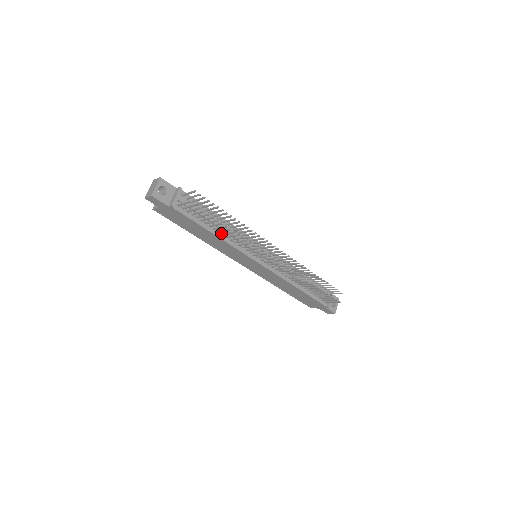
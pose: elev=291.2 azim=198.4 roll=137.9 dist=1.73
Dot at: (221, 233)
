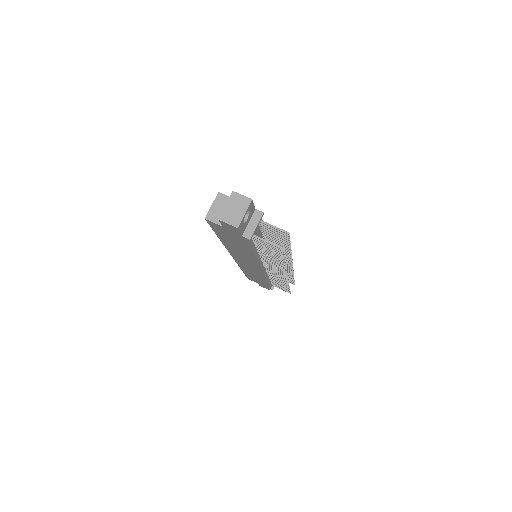
Dot at: (258, 251)
